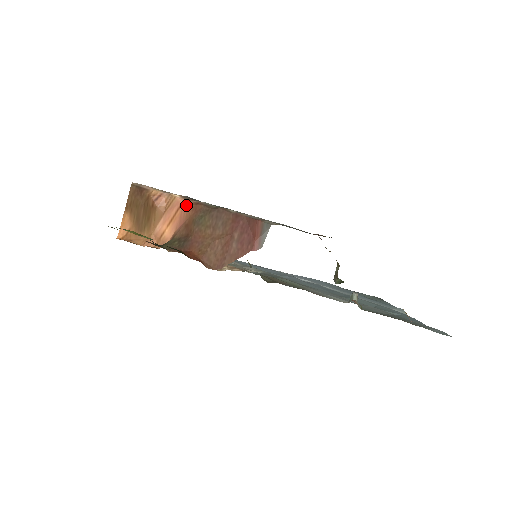
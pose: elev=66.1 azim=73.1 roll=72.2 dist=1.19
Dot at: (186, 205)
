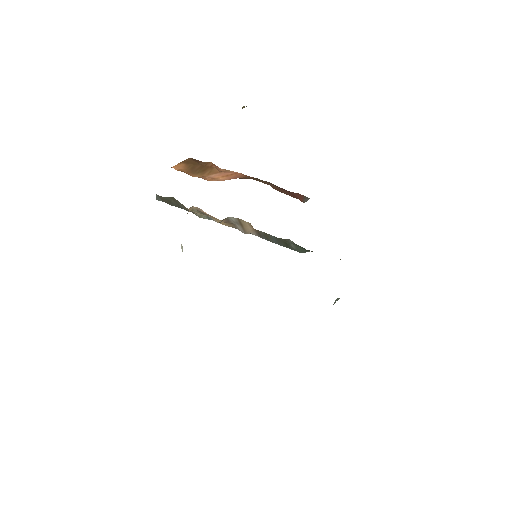
Dot at: (242, 174)
